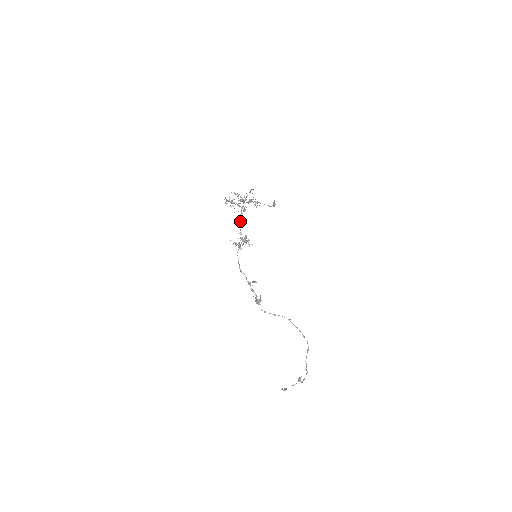
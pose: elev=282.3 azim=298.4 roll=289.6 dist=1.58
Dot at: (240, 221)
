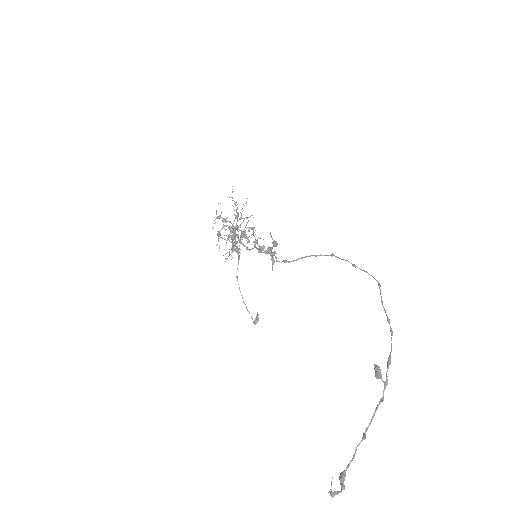
Dot at: occluded
